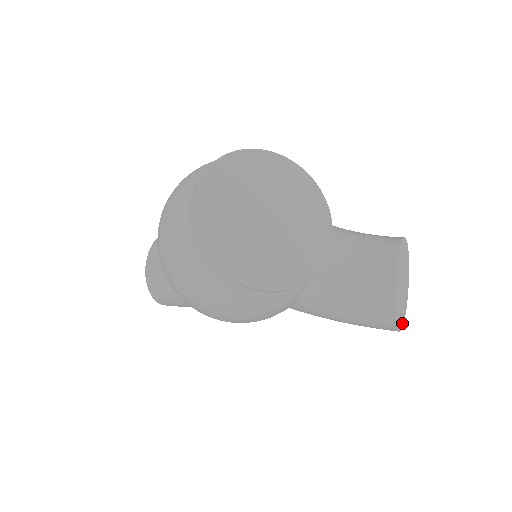
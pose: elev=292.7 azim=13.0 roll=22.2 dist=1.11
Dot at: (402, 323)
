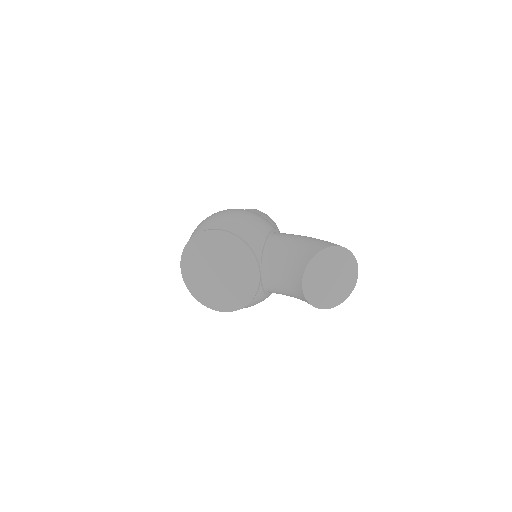
Dot at: (346, 296)
